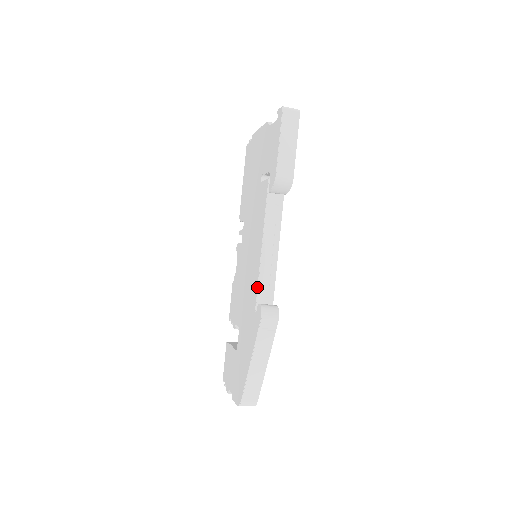
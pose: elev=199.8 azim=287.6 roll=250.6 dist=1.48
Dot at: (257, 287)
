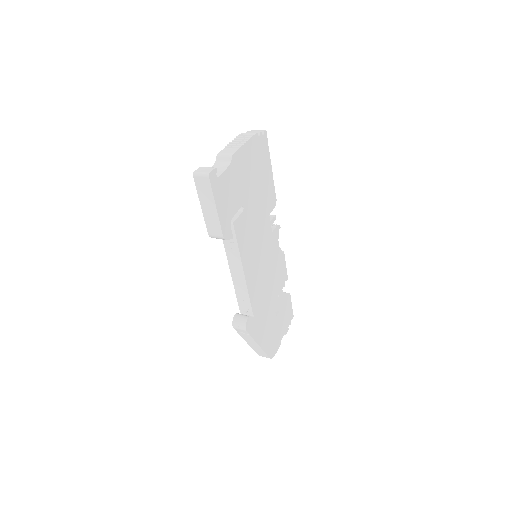
Dot at: occluded
